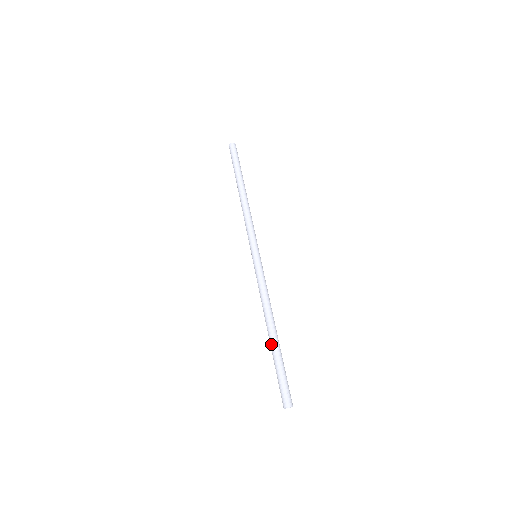
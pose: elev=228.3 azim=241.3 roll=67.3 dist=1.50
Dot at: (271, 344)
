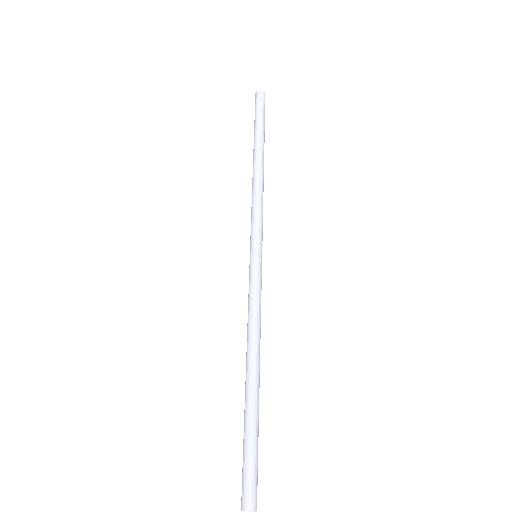
Dot at: (250, 398)
